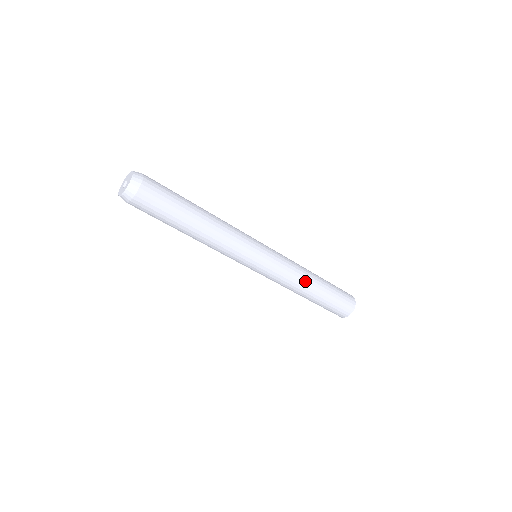
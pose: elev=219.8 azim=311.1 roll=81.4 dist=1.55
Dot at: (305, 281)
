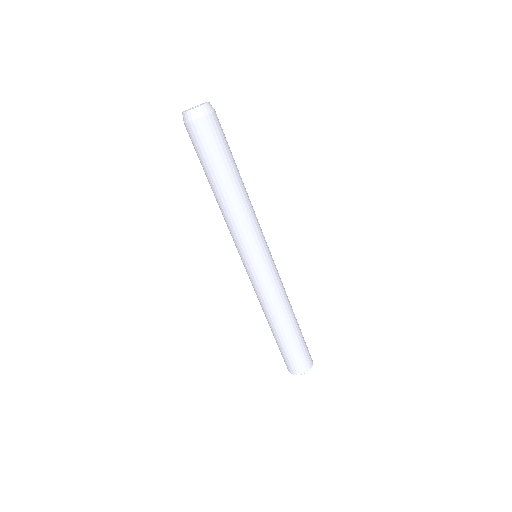
Dot at: occluded
